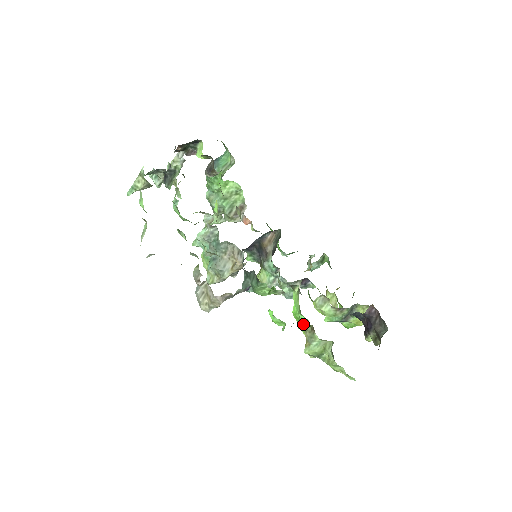
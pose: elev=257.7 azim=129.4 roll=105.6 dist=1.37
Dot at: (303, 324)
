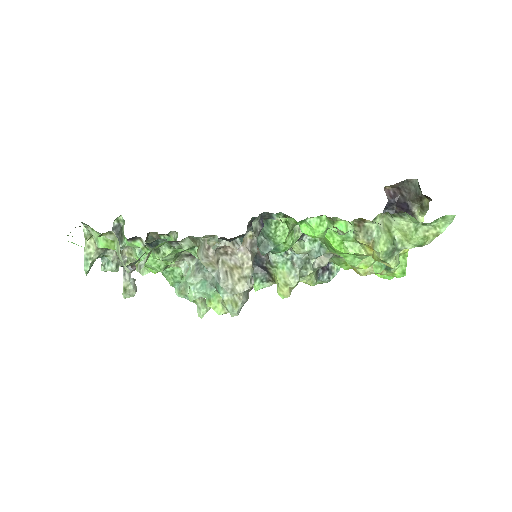
Dot at: occluded
